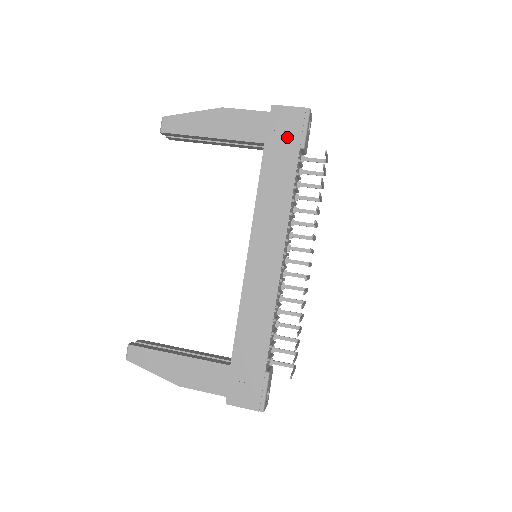
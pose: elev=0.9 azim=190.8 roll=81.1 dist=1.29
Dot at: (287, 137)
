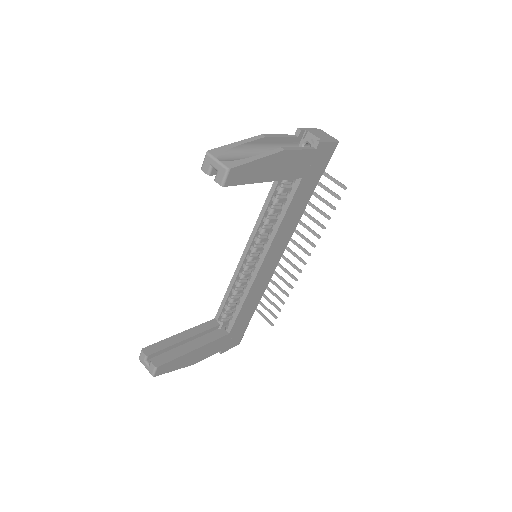
Dot at: (318, 169)
